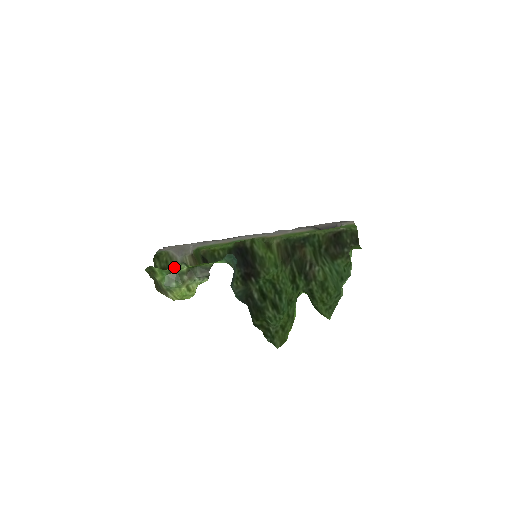
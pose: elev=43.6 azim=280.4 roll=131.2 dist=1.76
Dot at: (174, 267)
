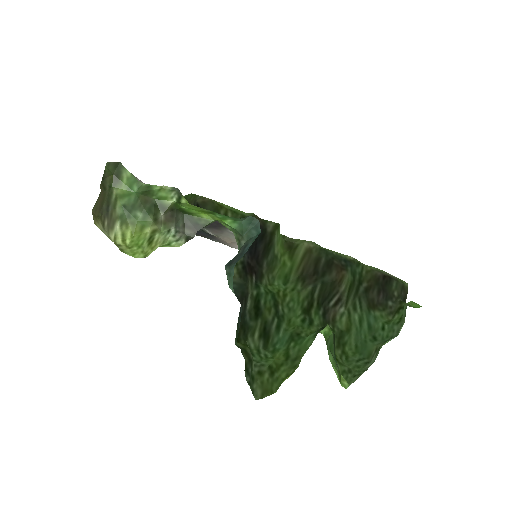
Dot at: (158, 187)
